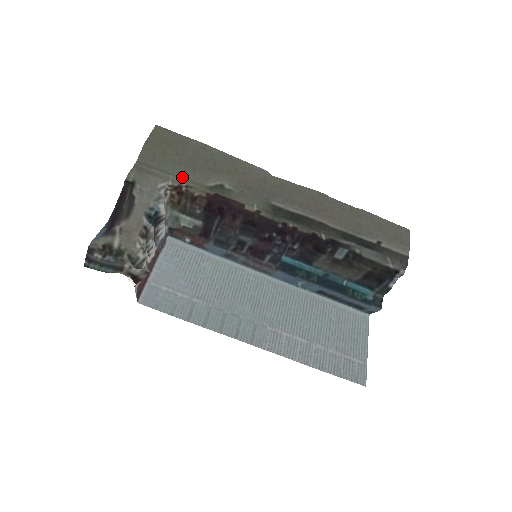
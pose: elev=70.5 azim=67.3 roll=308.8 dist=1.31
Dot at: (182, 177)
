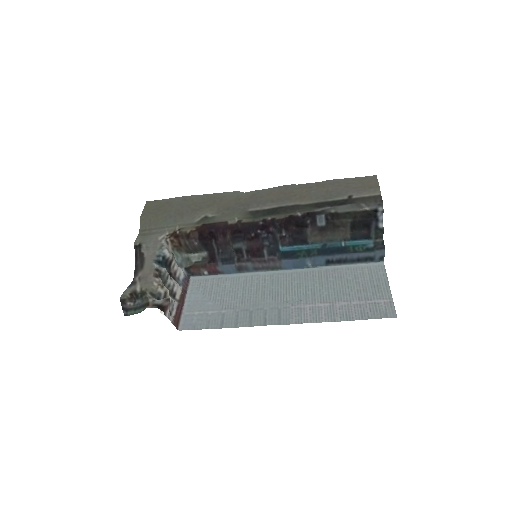
Dot at: (174, 225)
